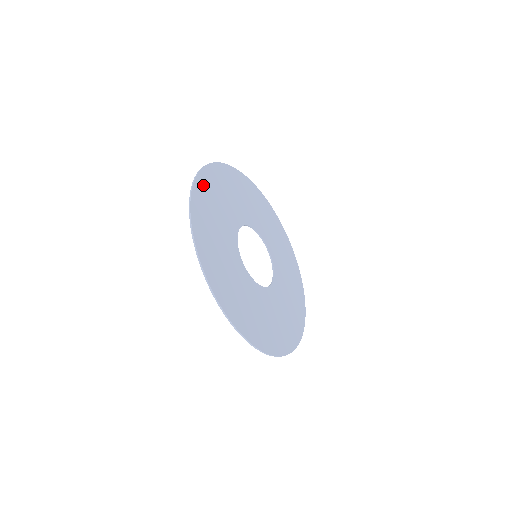
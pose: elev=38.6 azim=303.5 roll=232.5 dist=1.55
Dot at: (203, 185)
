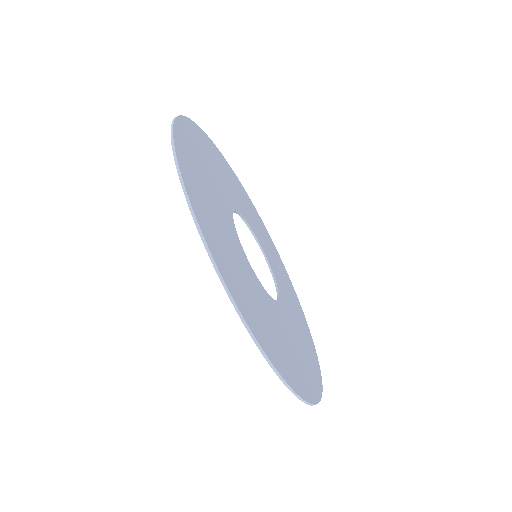
Dot at: (186, 133)
